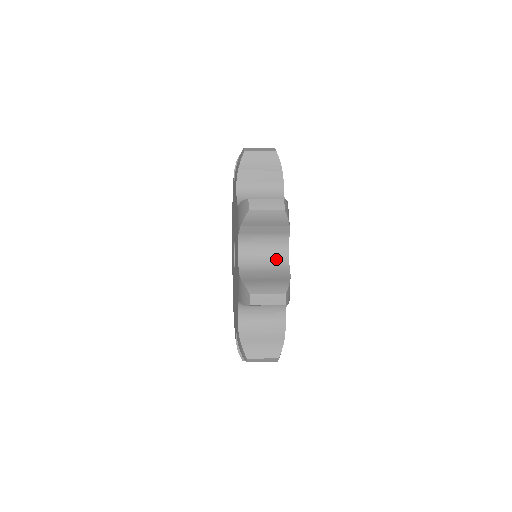
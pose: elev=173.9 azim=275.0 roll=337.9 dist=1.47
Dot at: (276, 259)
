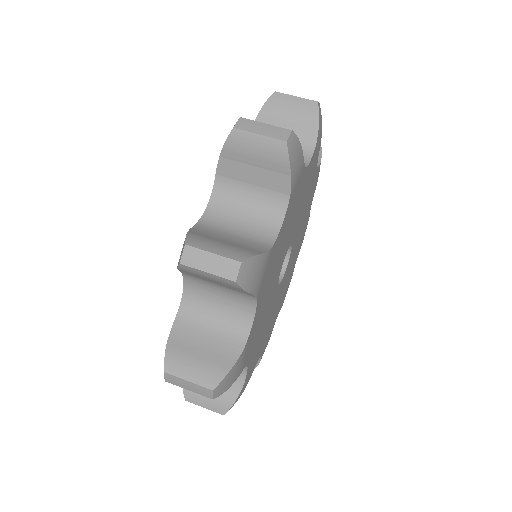
Dot at: occluded
